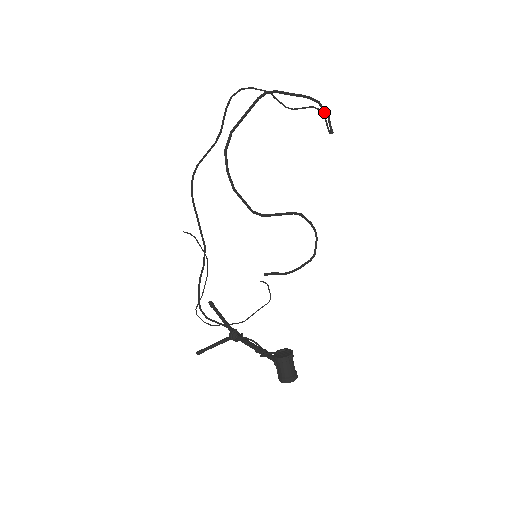
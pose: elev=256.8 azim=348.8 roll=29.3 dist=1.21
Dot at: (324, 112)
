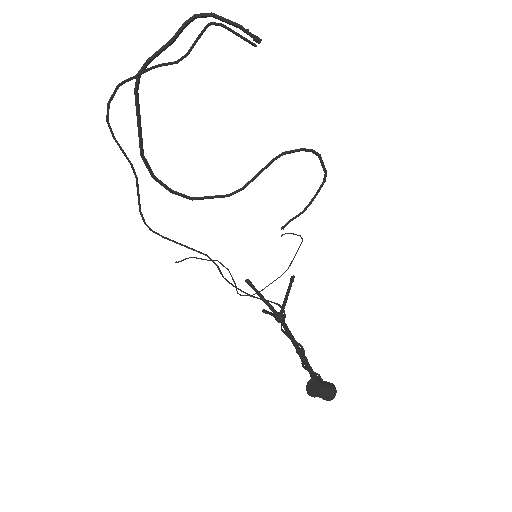
Dot at: (229, 24)
